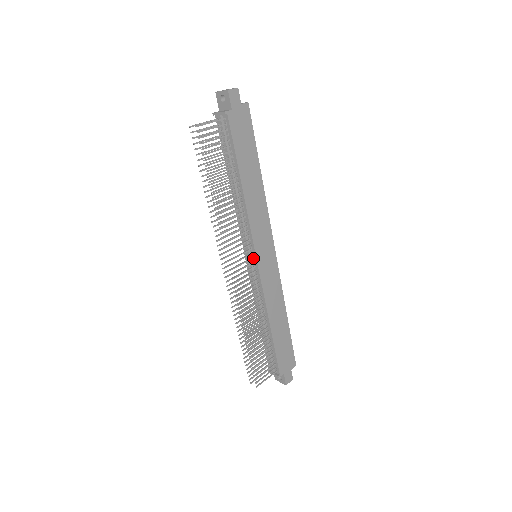
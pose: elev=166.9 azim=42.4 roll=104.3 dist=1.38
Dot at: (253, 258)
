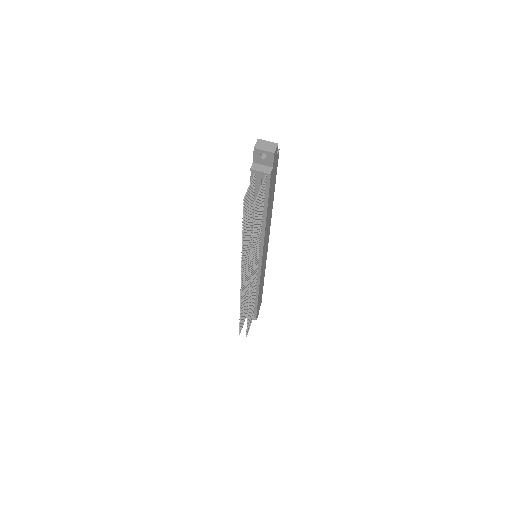
Dot at: occluded
